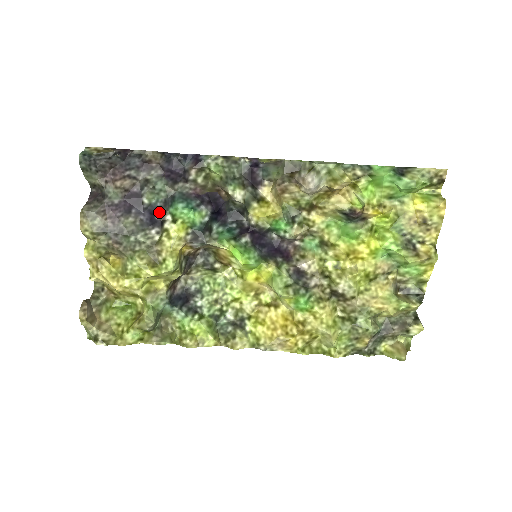
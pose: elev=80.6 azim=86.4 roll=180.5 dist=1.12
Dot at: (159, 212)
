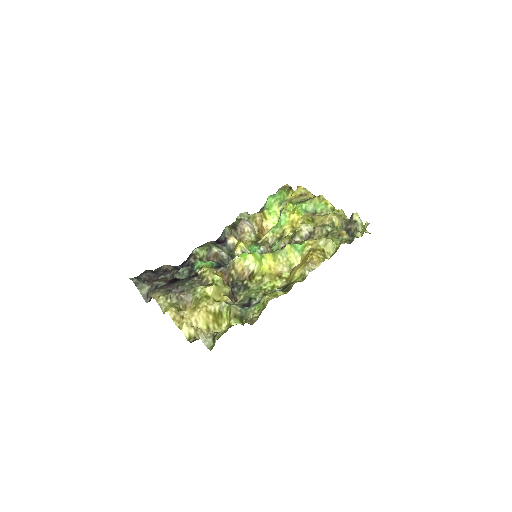
Dot at: (191, 275)
